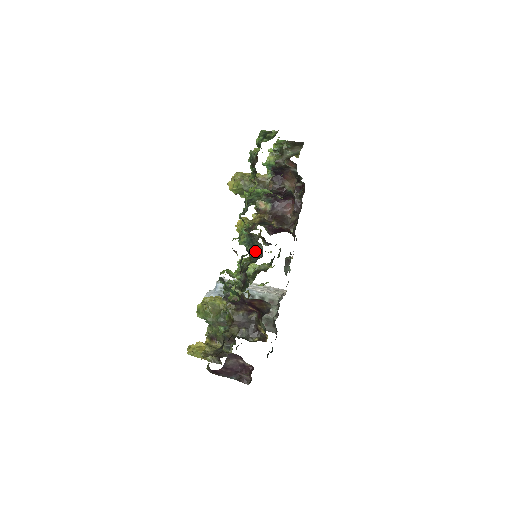
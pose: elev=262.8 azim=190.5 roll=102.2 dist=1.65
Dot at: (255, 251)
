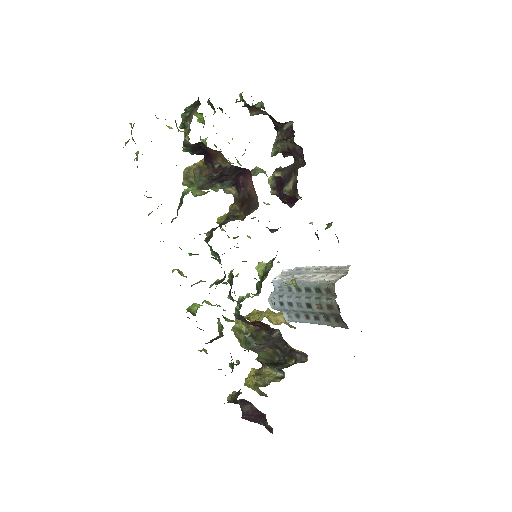
Dot at: occluded
